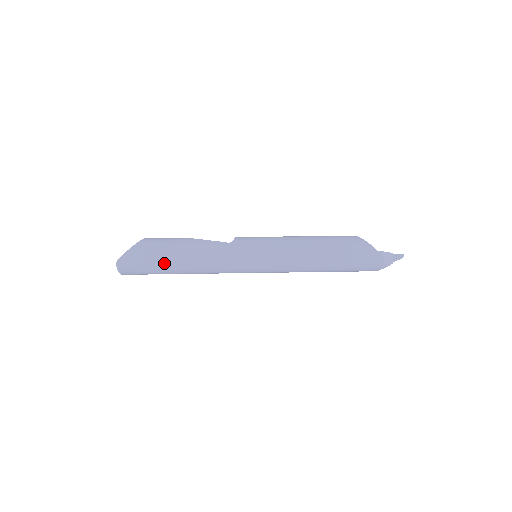
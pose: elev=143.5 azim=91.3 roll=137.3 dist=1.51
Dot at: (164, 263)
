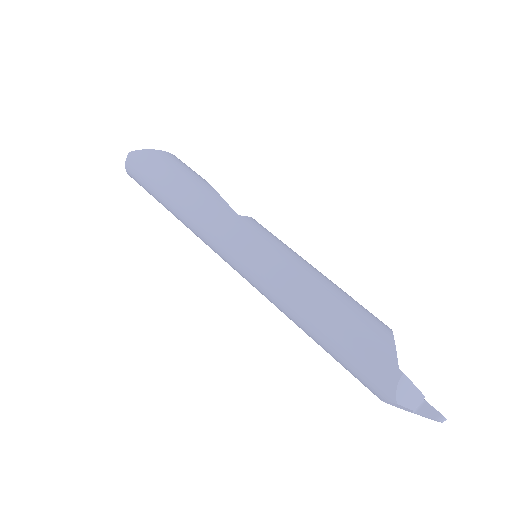
Dot at: (162, 185)
